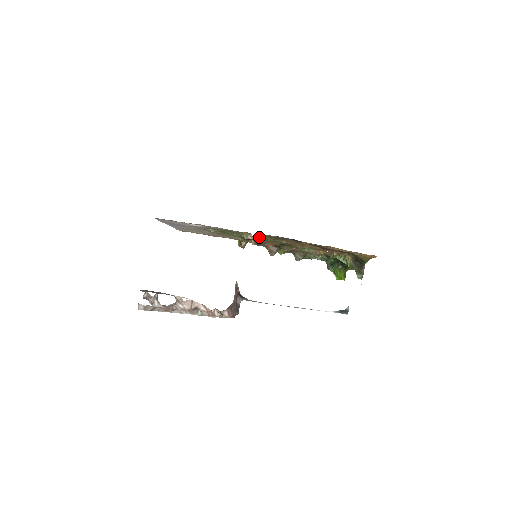
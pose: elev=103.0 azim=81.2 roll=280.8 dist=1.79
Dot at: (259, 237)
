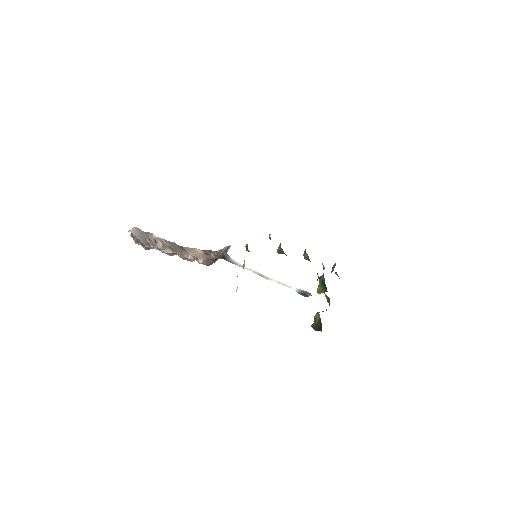
Dot at: occluded
